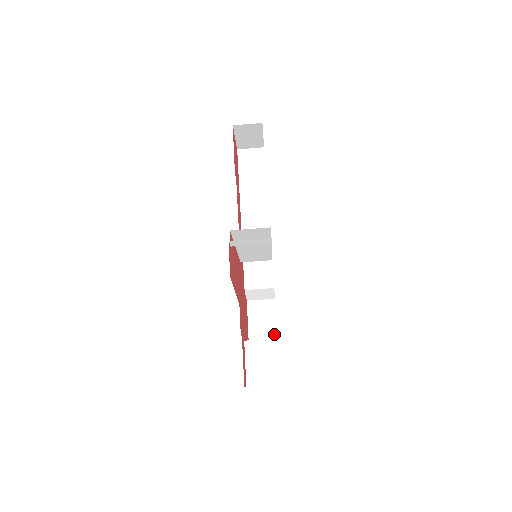
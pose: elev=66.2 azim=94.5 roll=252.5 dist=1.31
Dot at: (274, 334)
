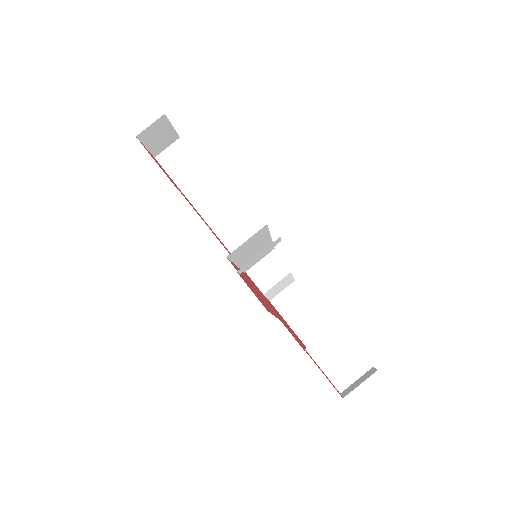
Dot at: (319, 315)
